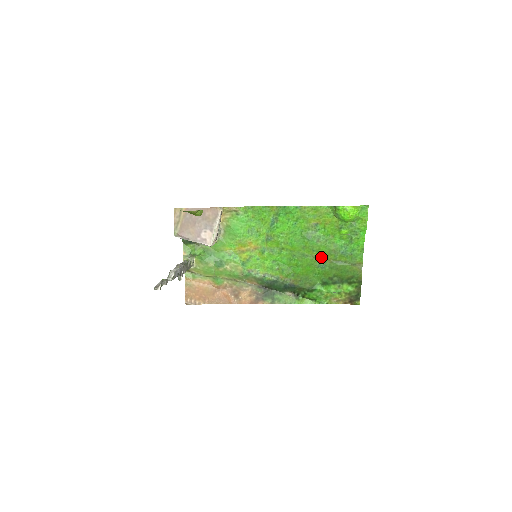
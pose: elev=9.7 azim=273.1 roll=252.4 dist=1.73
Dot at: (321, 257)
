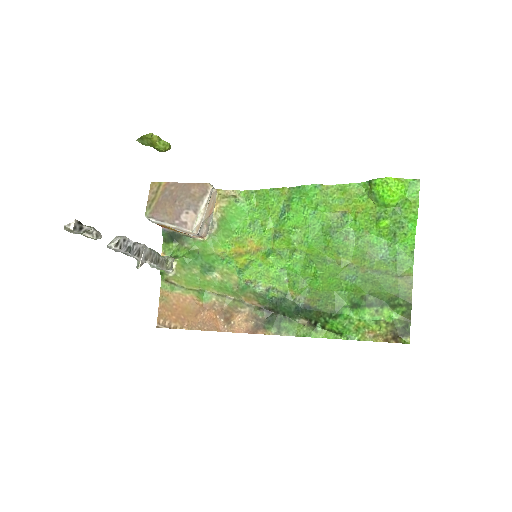
Dot at: (350, 264)
